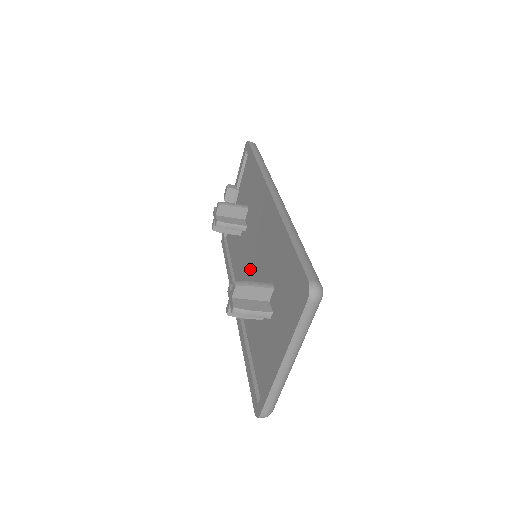
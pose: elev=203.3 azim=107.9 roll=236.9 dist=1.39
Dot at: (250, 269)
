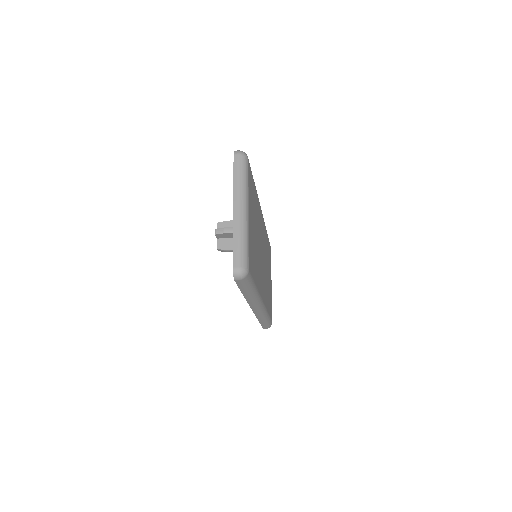
Dot at: occluded
